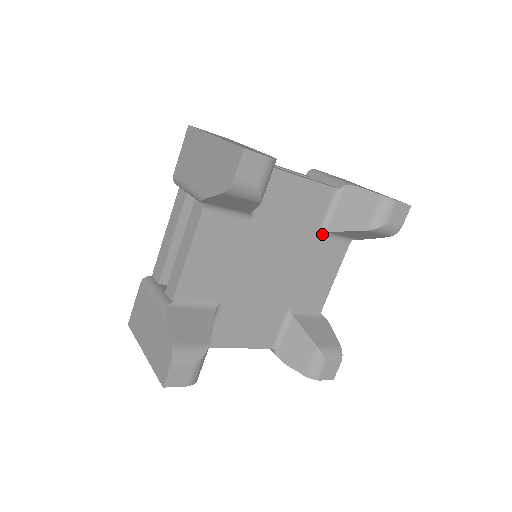
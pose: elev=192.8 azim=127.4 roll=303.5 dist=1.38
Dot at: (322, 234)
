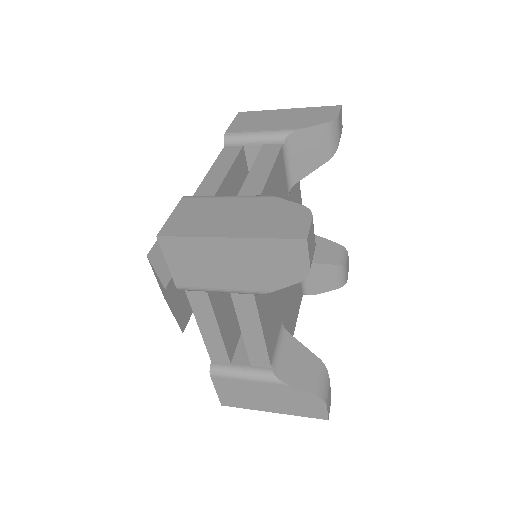
Dot at: occluded
